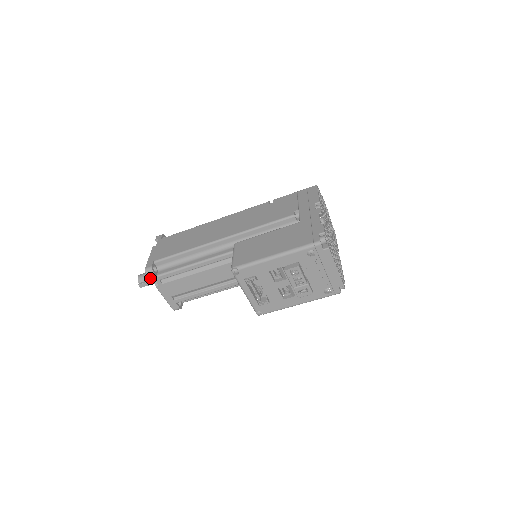
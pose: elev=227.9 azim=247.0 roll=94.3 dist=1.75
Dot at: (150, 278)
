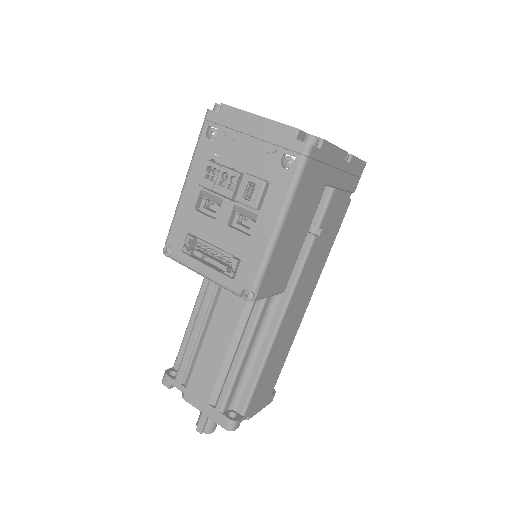
Dot at: occluded
